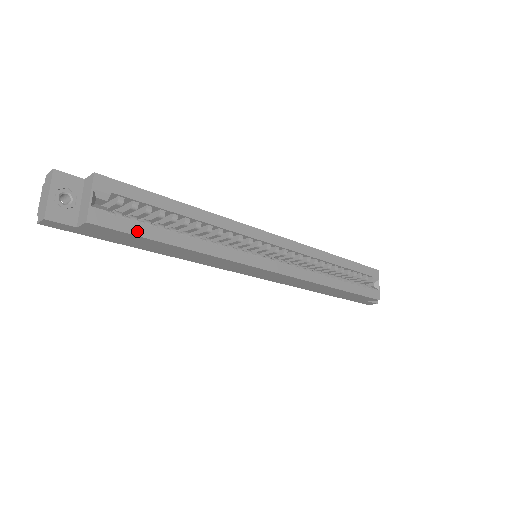
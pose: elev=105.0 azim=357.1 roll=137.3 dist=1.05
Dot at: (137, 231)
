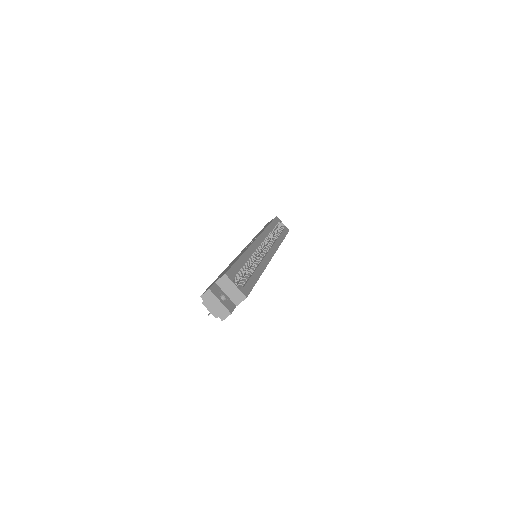
Dot at: (252, 285)
